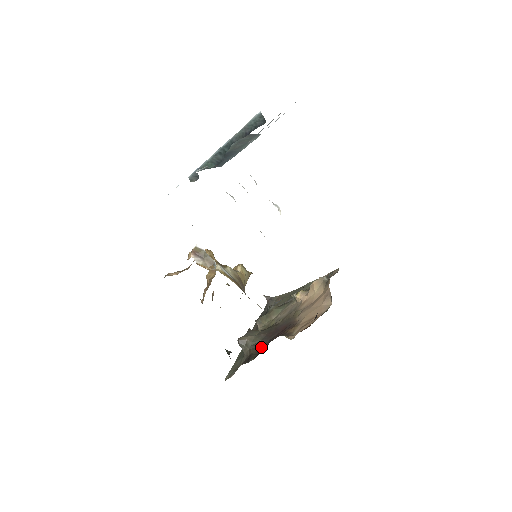
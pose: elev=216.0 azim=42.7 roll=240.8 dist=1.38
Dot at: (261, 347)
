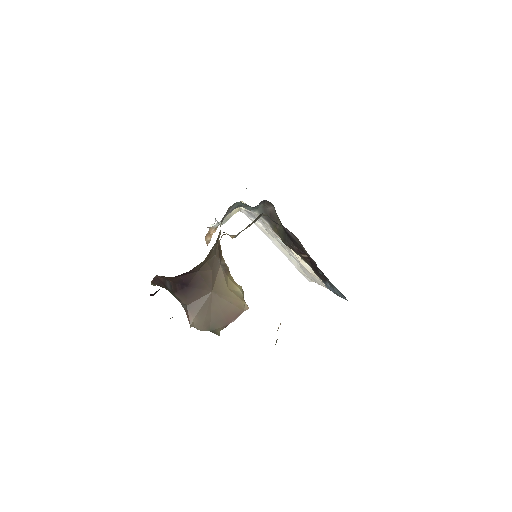
Dot at: occluded
